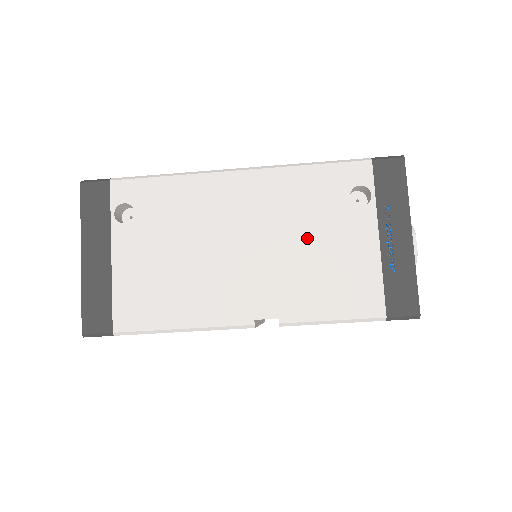
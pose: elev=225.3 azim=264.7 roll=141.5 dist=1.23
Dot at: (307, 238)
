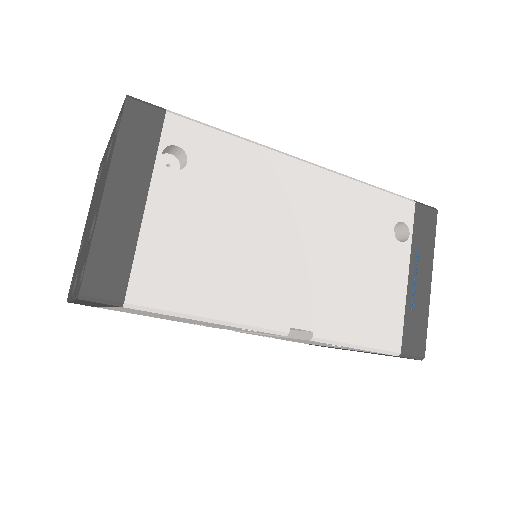
Dot at: (353, 256)
